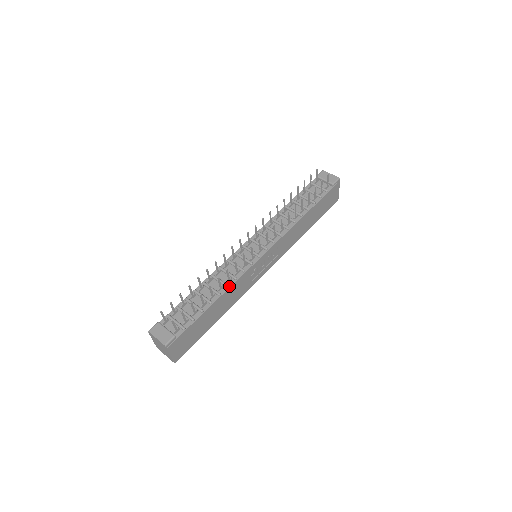
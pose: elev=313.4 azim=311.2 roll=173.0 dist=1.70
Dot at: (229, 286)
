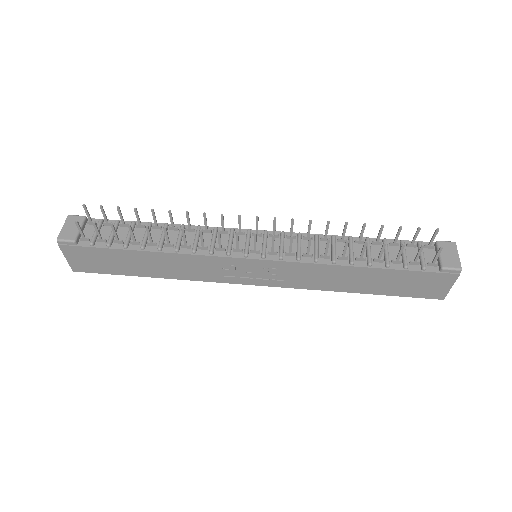
Dot at: (179, 251)
